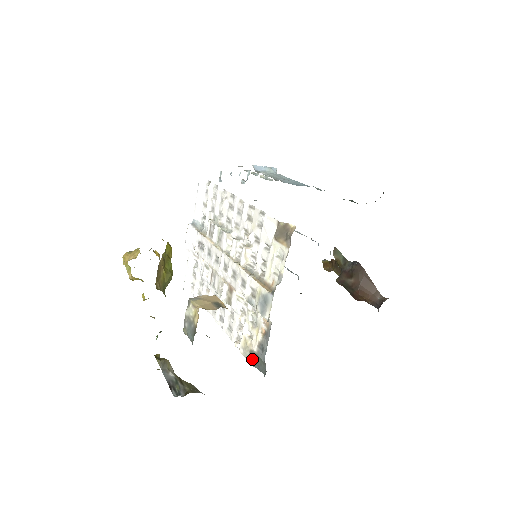
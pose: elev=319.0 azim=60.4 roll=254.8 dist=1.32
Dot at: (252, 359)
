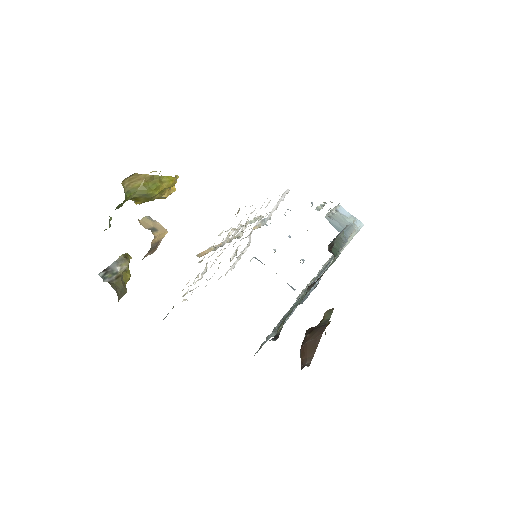
Dot at: occluded
